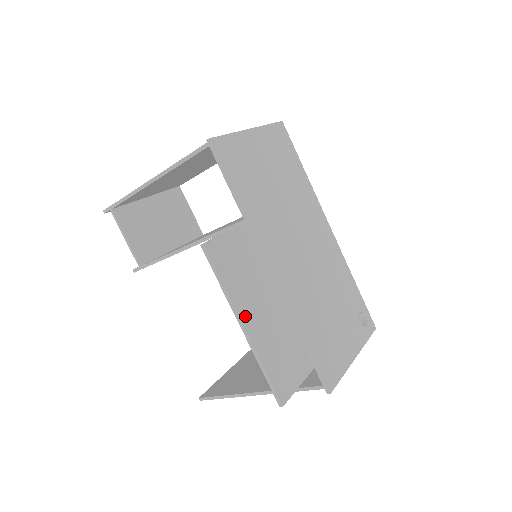
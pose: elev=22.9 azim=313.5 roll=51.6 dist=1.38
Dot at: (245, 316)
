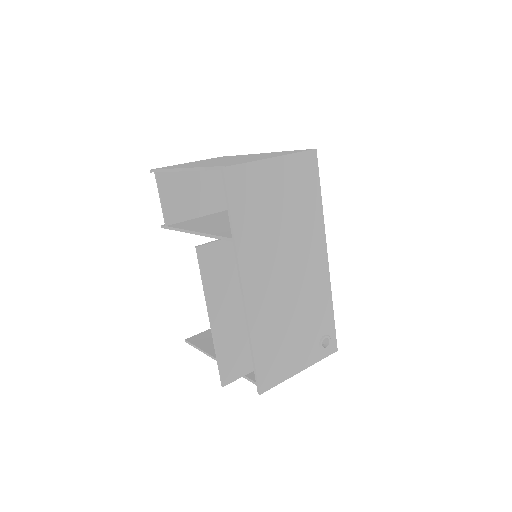
Dot at: (216, 311)
